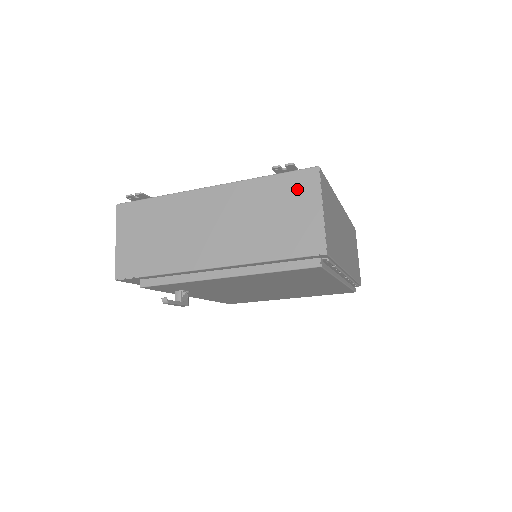
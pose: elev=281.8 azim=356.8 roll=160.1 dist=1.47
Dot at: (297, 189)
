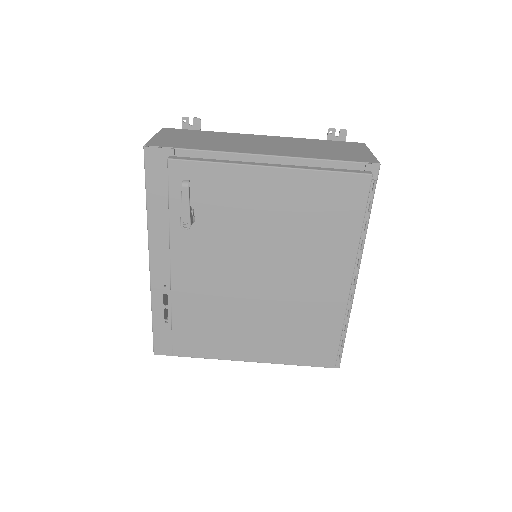
Dot at: (347, 145)
